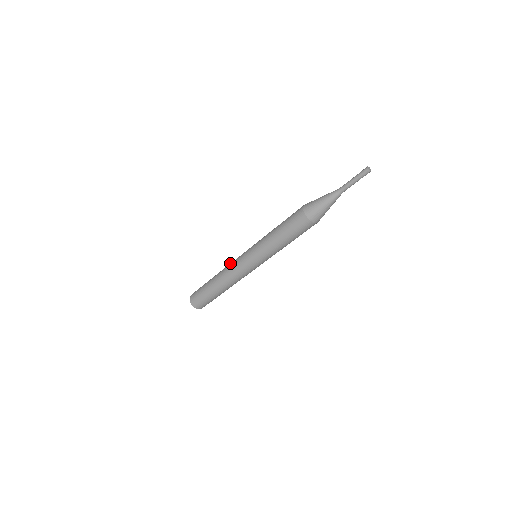
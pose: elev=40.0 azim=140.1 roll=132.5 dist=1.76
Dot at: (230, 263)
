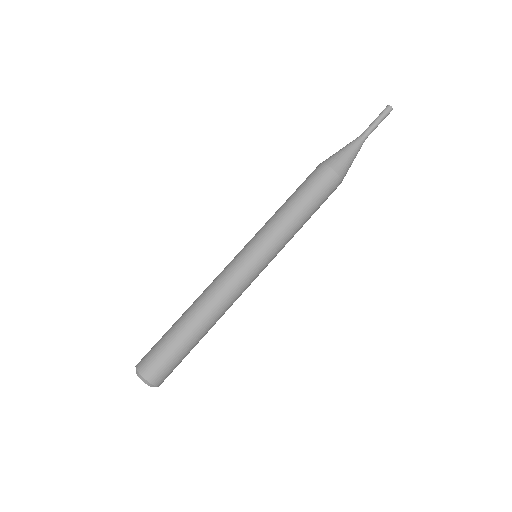
Dot at: occluded
